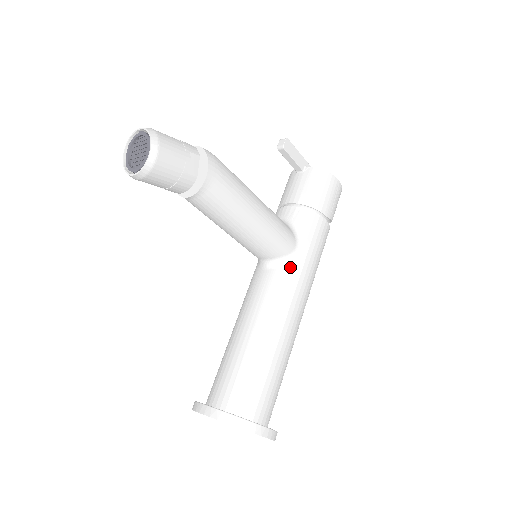
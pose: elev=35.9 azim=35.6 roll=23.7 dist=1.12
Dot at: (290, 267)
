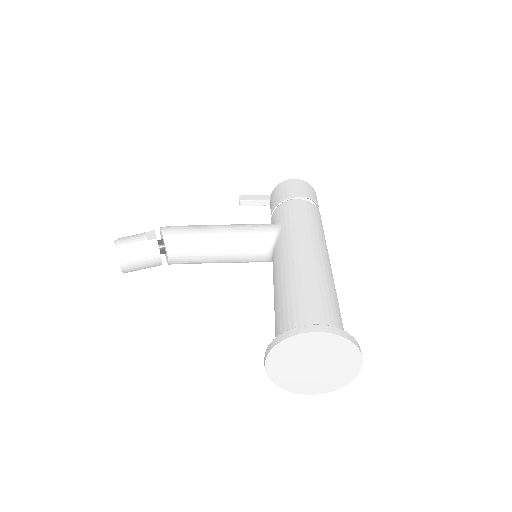
Dot at: (281, 238)
